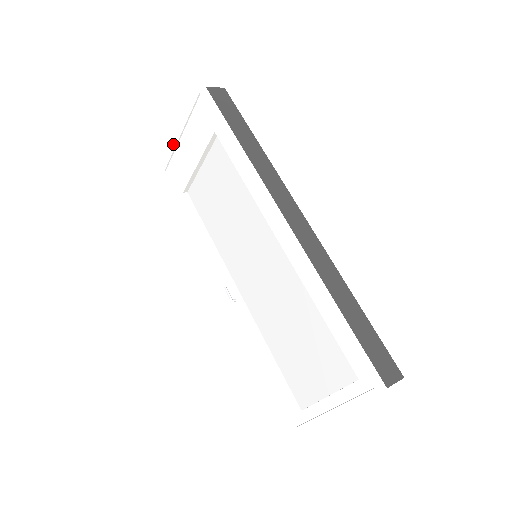
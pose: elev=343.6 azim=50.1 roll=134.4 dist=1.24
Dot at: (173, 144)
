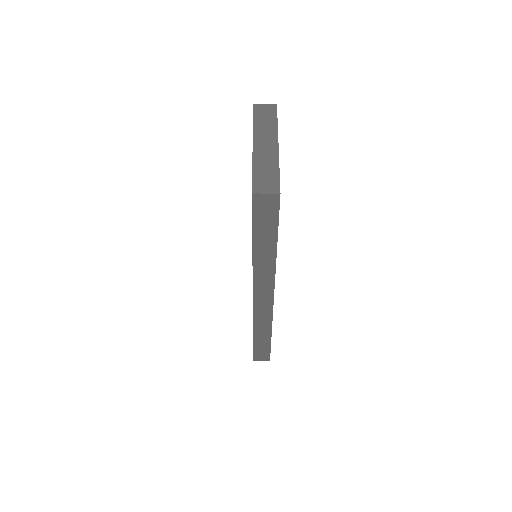
Dot at: (244, 131)
